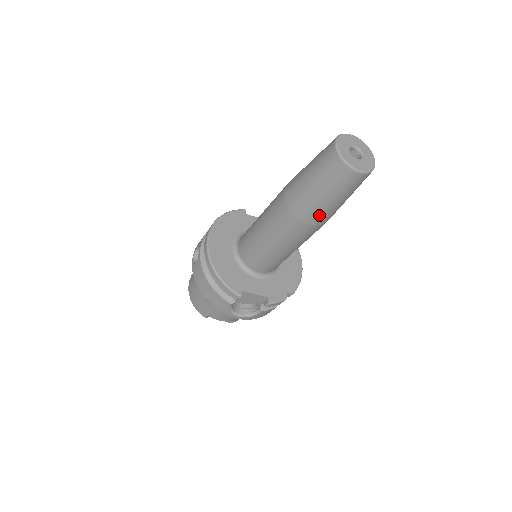
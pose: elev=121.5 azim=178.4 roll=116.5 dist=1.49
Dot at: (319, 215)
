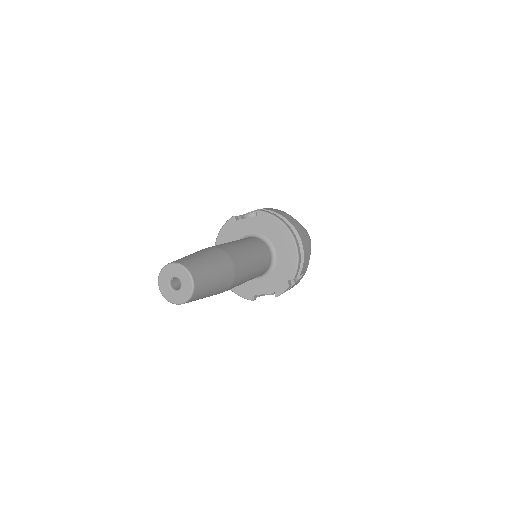
Dot at: occluded
